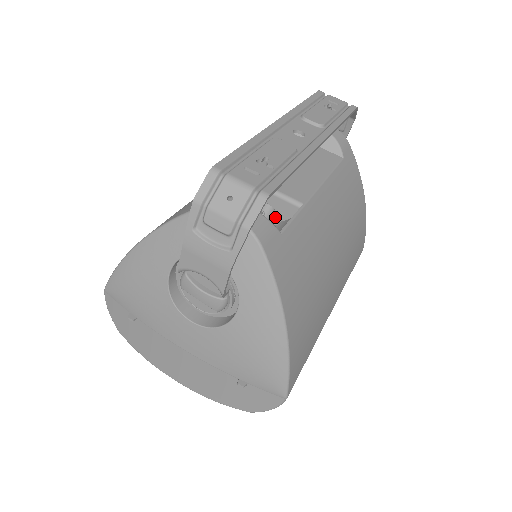
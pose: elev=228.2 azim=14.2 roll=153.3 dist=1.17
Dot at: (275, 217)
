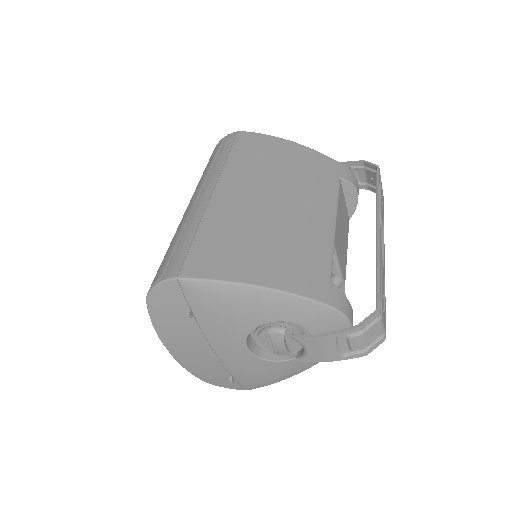
Dot at: occluded
